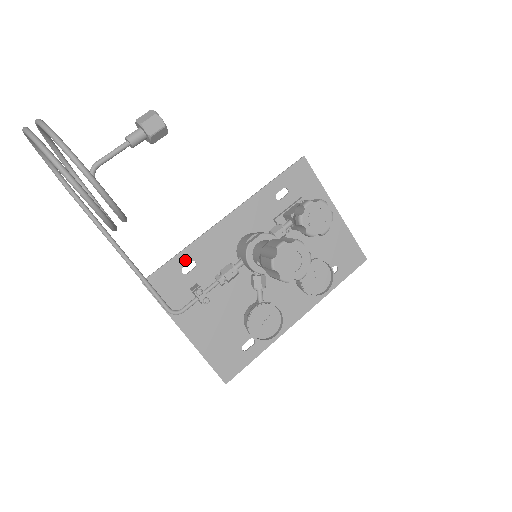
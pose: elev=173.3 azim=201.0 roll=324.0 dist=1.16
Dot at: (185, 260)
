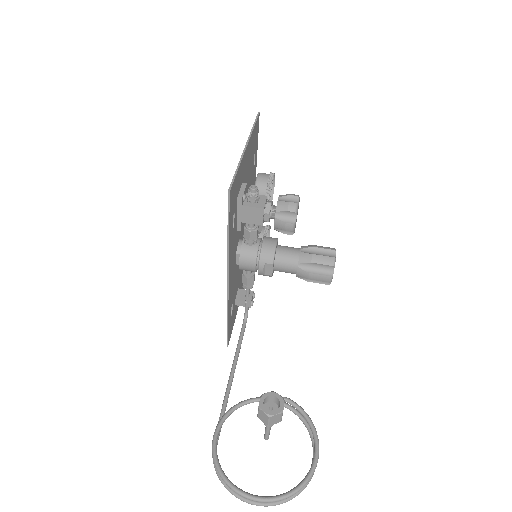
Dot at: (230, 315)
